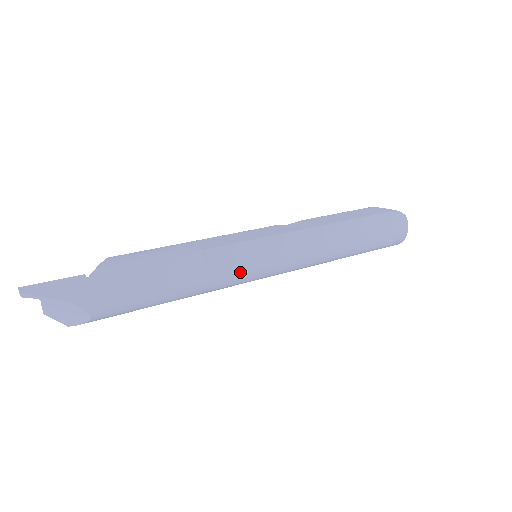
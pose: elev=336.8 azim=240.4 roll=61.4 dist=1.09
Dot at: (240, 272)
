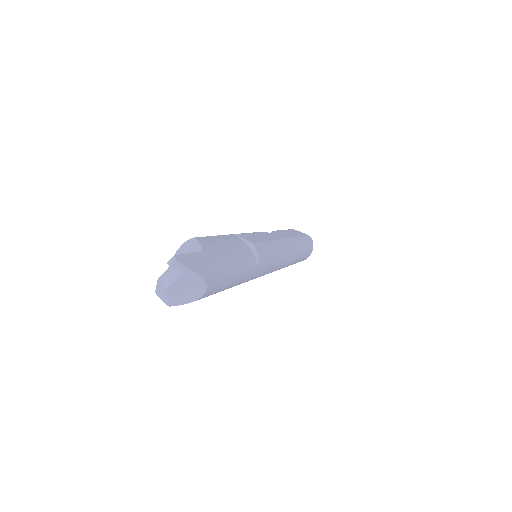
Dot at: (265, 268)
